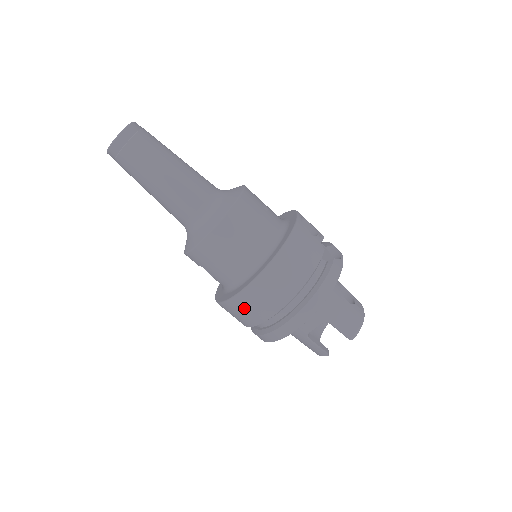
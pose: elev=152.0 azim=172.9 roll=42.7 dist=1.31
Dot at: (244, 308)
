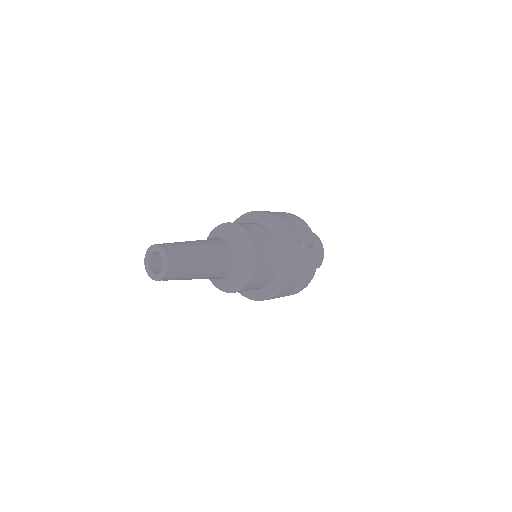
Dot at: occluded
